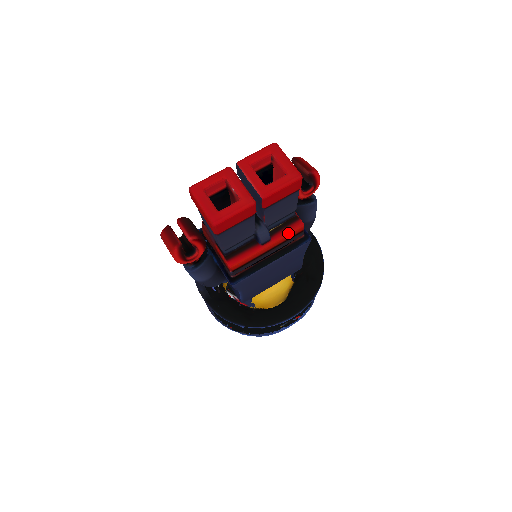
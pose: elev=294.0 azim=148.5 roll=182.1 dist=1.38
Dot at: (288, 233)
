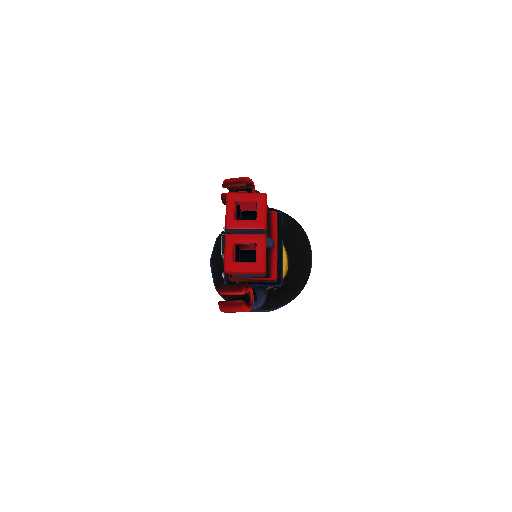
Dot at: (276, 226)
